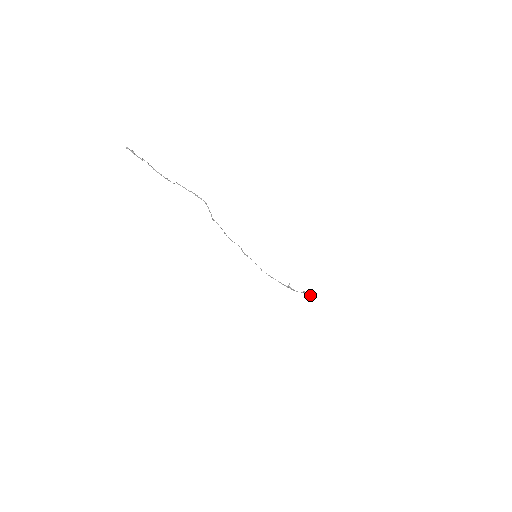
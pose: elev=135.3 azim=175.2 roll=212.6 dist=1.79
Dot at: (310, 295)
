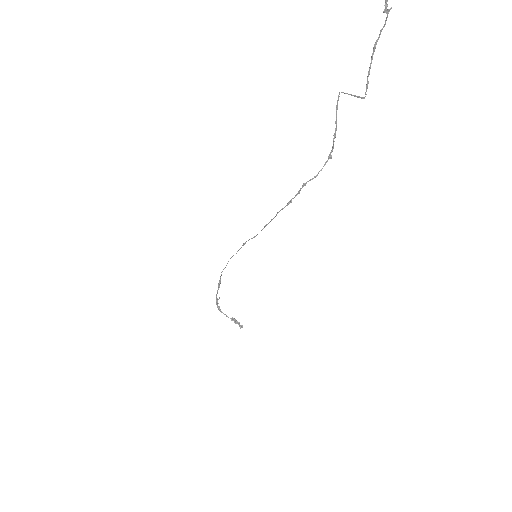
Dot at: (241, 327)
